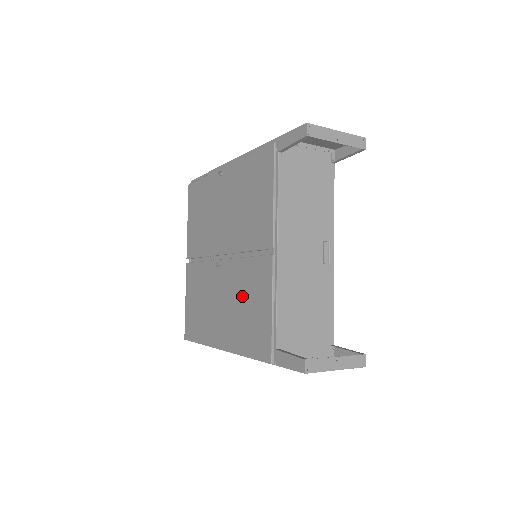
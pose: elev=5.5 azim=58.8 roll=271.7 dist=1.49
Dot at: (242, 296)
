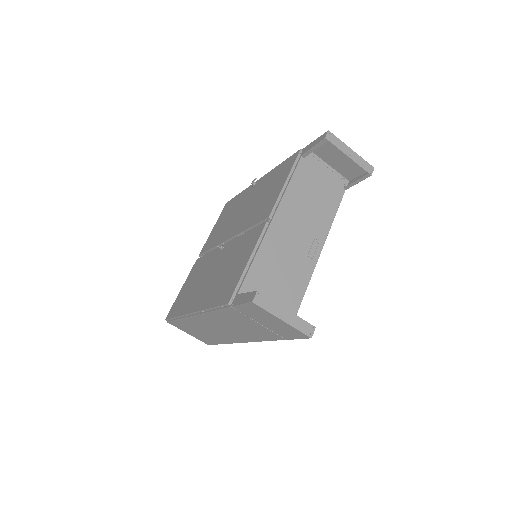
Dot at: (229, 262)
